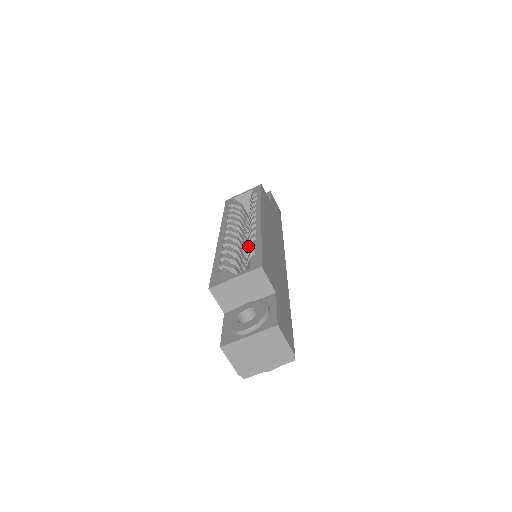
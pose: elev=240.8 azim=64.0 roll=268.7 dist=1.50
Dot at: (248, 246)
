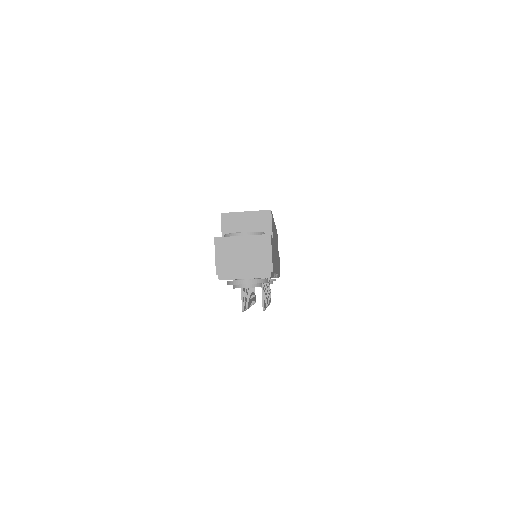
Dot at: occluded
